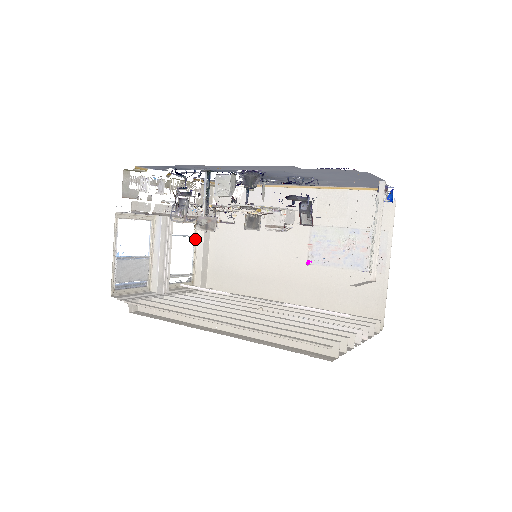
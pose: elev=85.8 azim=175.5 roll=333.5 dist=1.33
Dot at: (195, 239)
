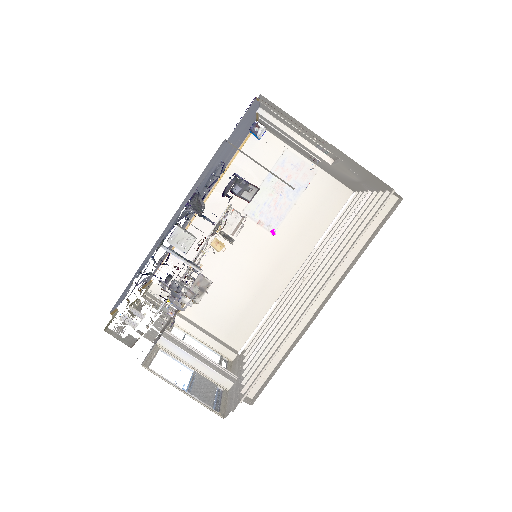
Dot at: (189, 335)
